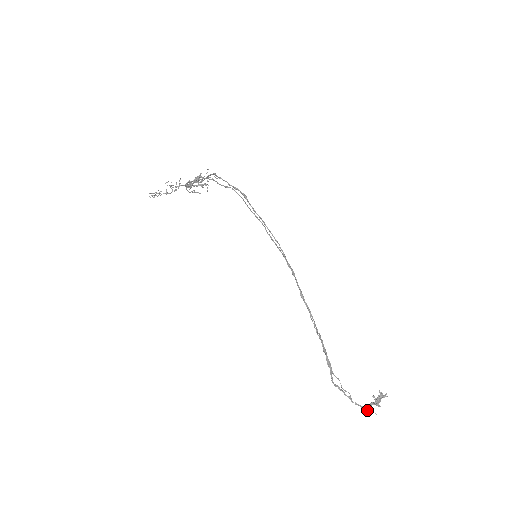
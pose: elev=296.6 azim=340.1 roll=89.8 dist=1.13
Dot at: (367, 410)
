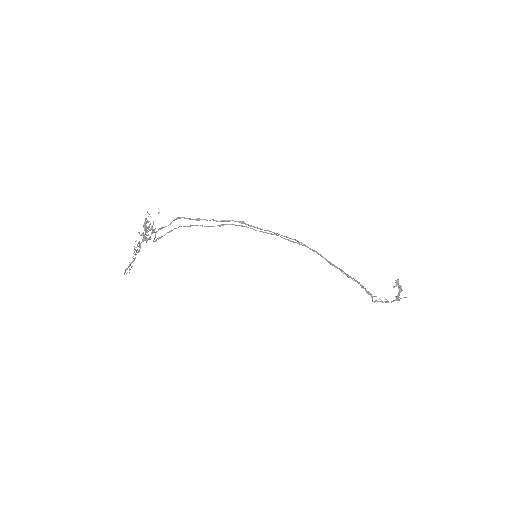
Dot at: occluded
